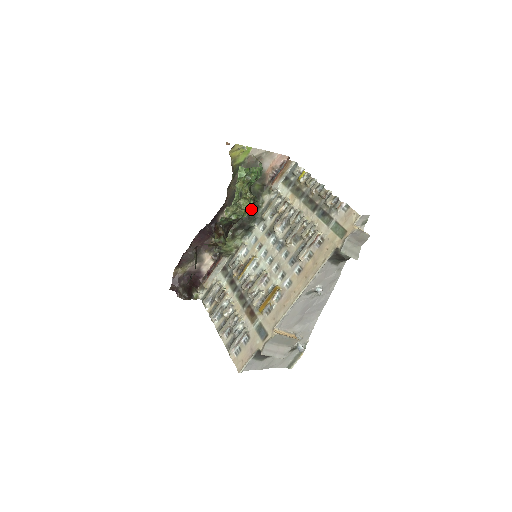
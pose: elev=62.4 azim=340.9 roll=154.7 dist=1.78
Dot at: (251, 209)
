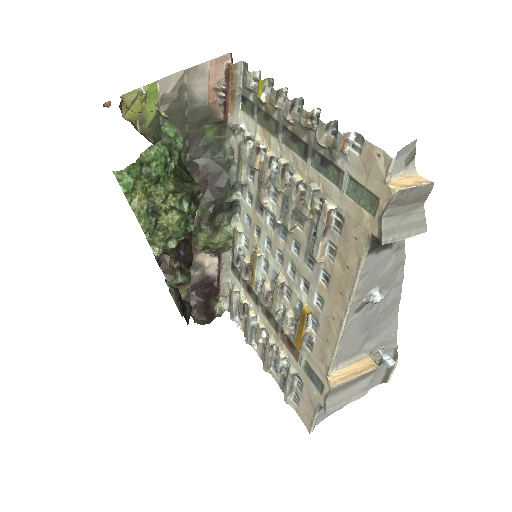
Dot at: (218, 175)
